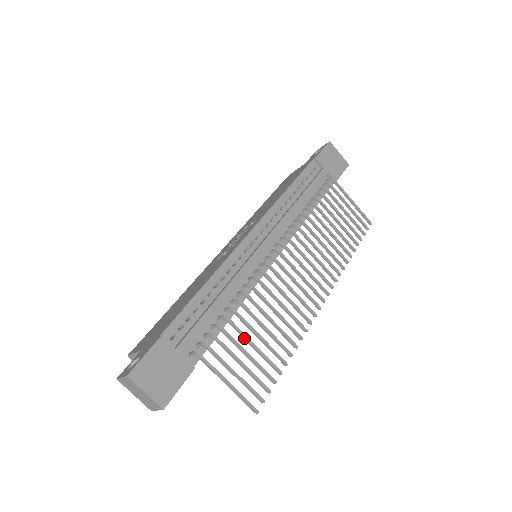
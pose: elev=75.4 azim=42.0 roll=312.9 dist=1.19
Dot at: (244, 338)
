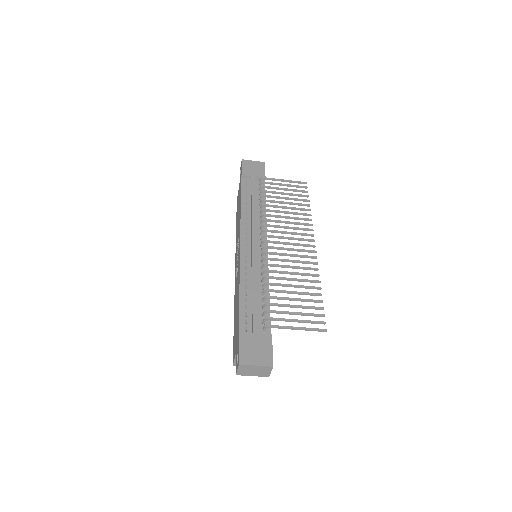
Dot at: occluded
